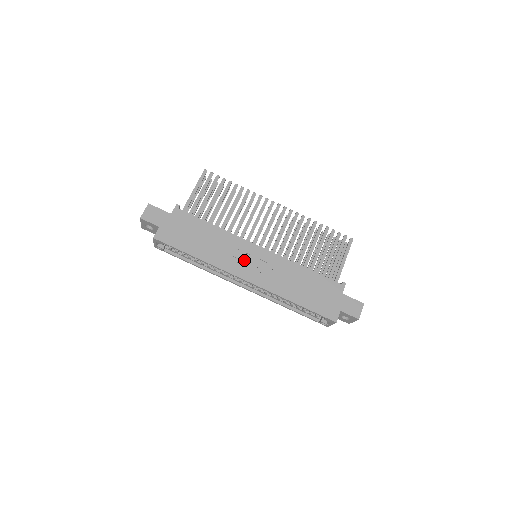
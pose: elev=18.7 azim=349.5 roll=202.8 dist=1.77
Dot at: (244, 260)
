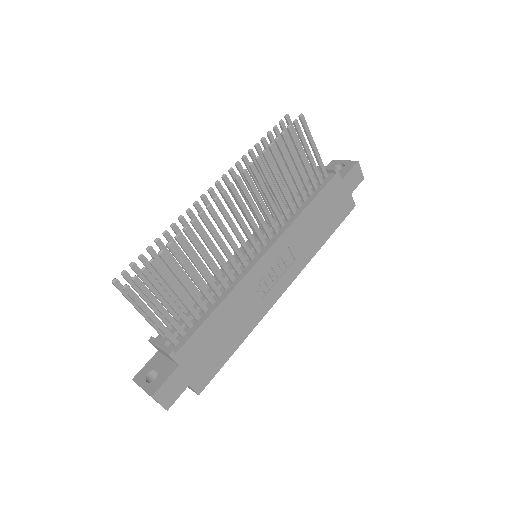
Dot at: (267, 282)
